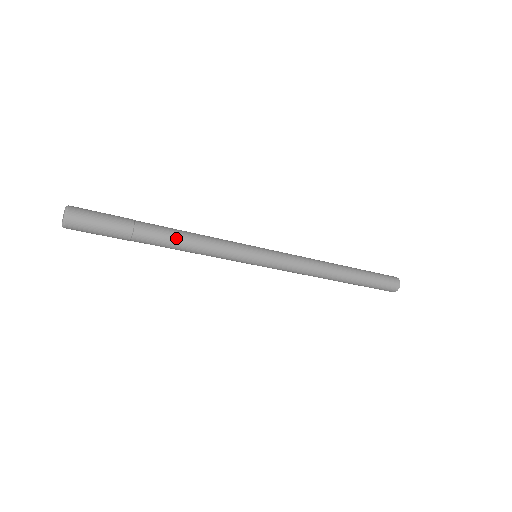
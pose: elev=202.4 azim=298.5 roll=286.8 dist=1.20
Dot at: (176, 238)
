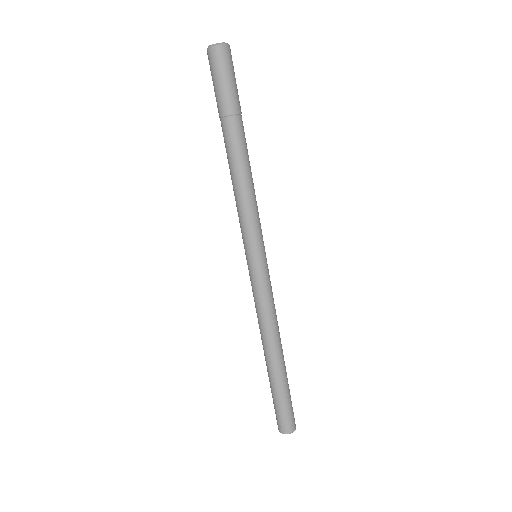
Dot at: (248, 160)
